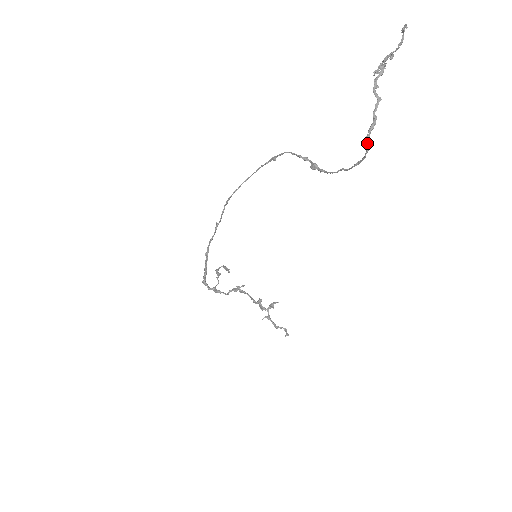
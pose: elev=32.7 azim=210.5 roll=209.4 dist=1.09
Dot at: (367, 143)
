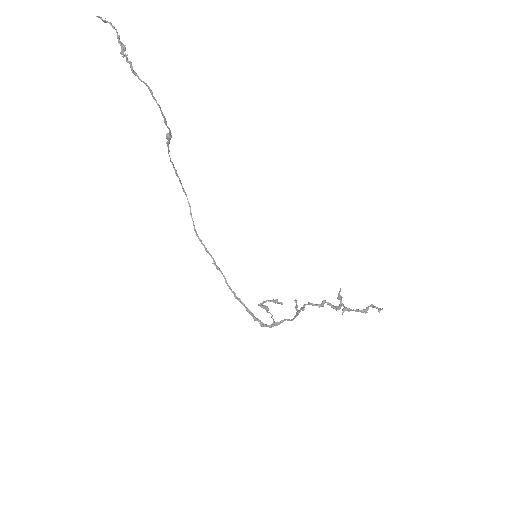
Dot at: occluded
